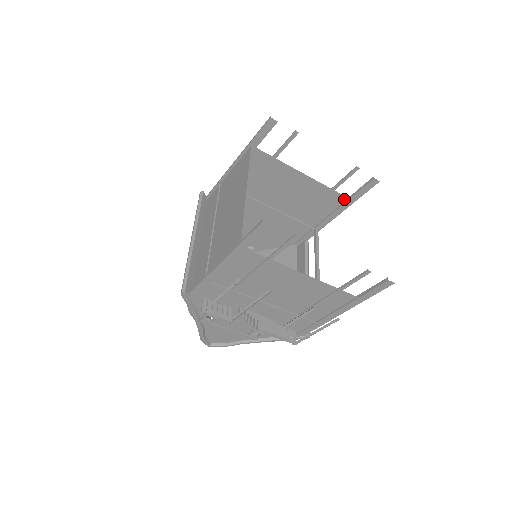
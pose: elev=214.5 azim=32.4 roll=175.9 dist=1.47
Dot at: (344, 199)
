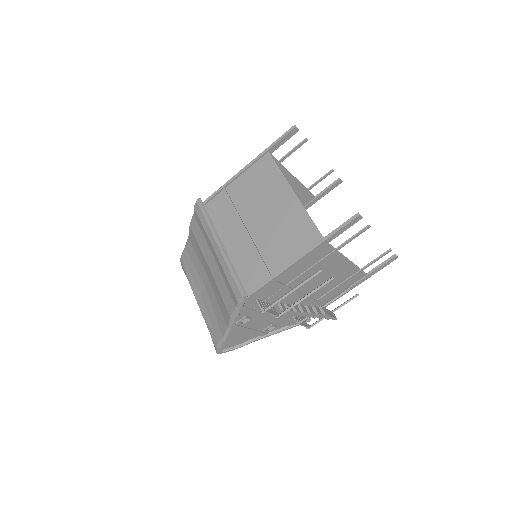
Dot at: (312, 198)
